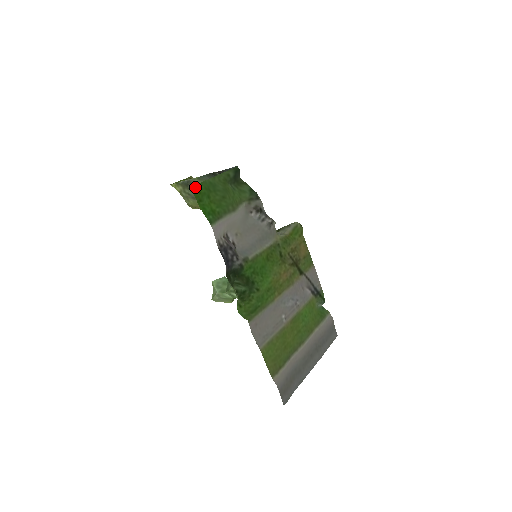
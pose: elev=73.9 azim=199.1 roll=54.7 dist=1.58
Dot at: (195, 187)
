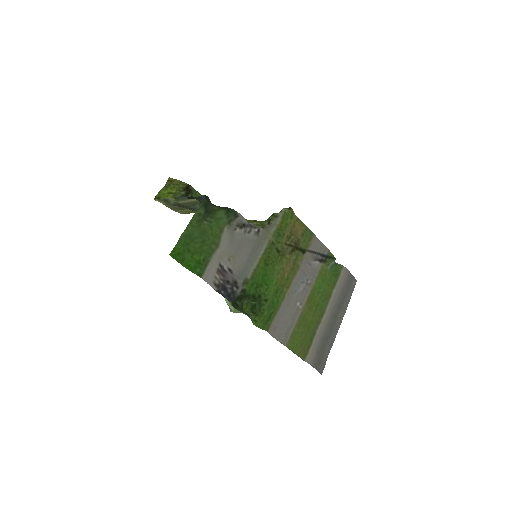
Dot at: (173, 252)
